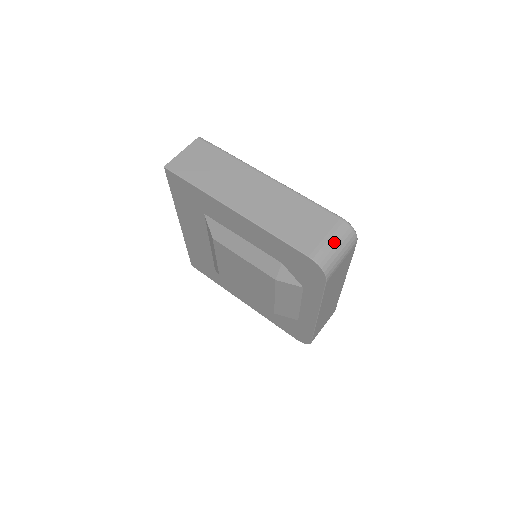
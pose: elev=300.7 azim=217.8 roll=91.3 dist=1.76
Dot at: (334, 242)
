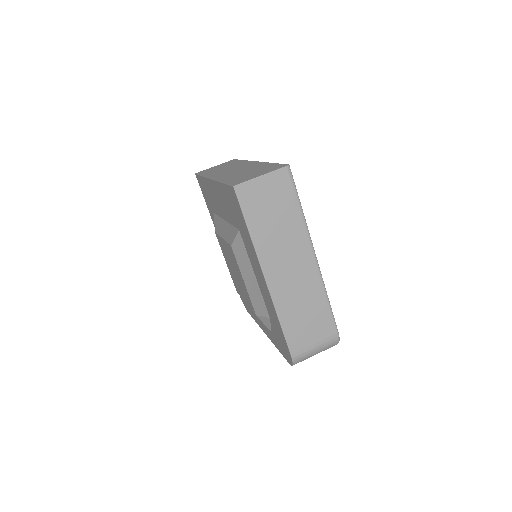
Dot at: (317, 350)
